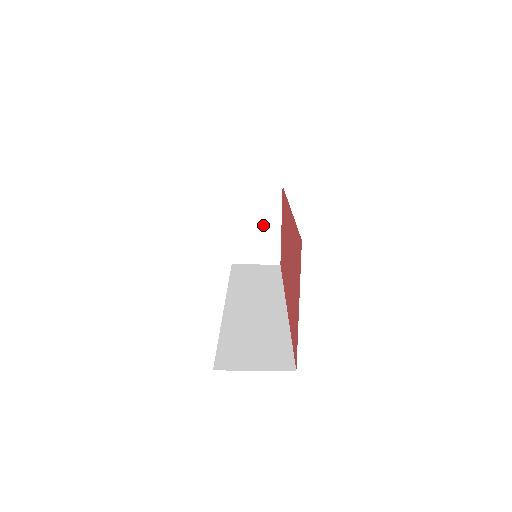
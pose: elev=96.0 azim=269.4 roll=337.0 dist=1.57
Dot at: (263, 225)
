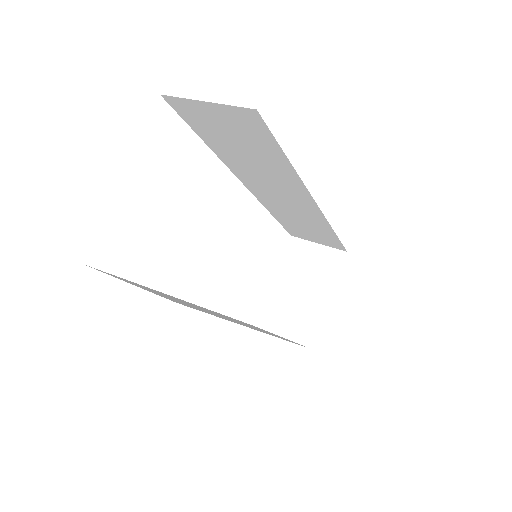
Dot at: (309, 291)
